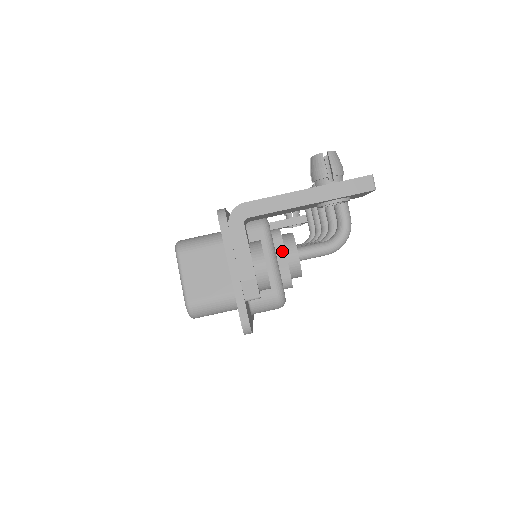
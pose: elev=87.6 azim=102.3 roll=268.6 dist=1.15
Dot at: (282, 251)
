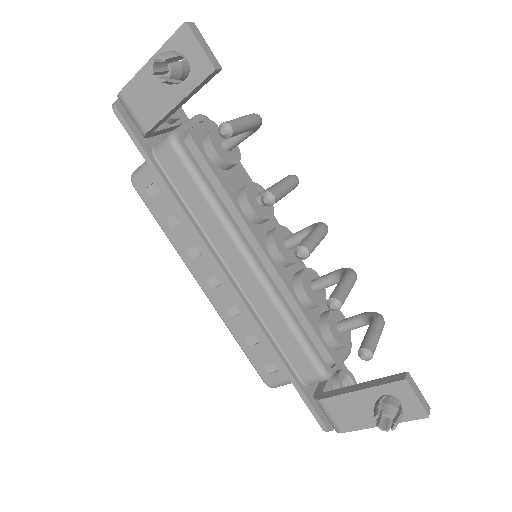
Dot at: (342, 358)
